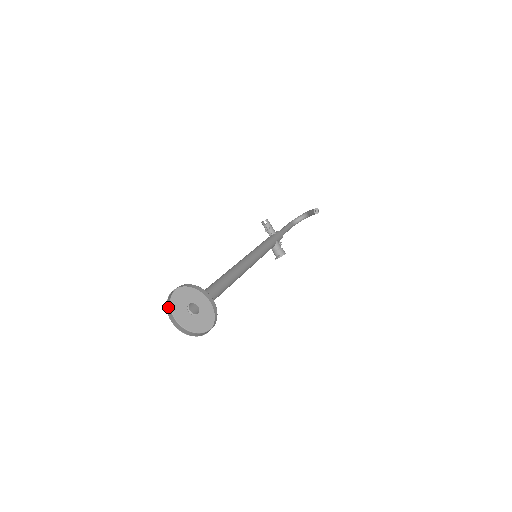
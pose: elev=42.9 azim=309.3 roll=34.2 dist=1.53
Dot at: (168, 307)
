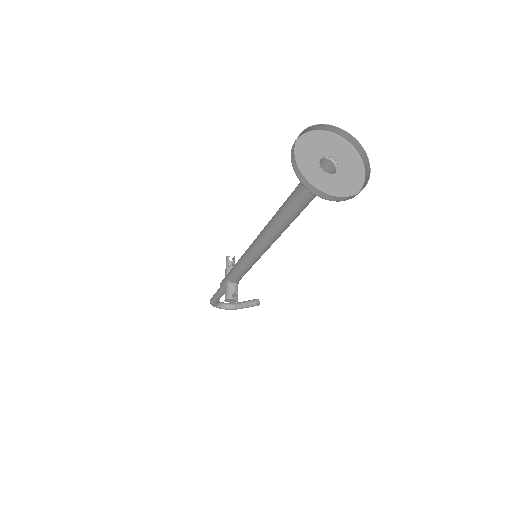
Dot at: (298, 136)
